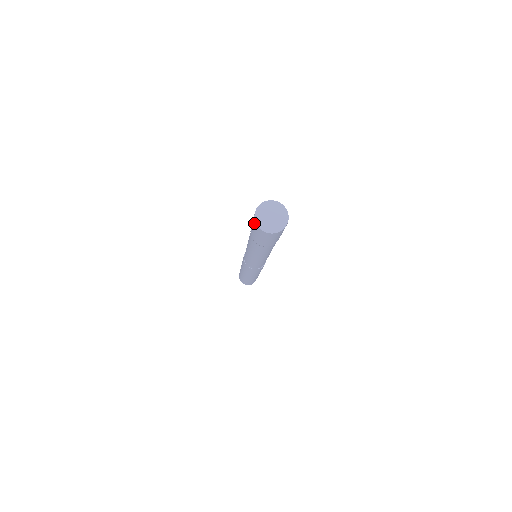
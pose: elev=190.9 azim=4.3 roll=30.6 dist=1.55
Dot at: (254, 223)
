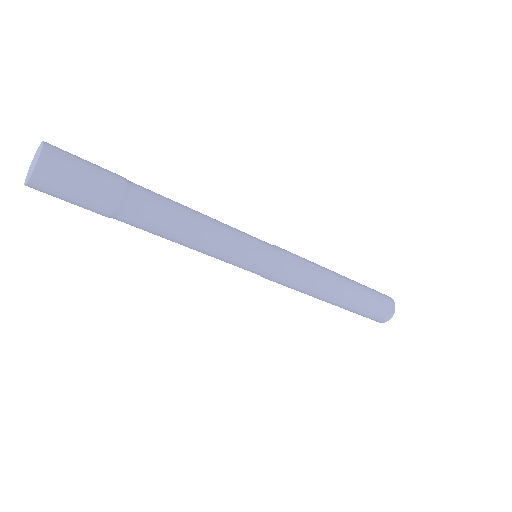
Dot at: occluded
